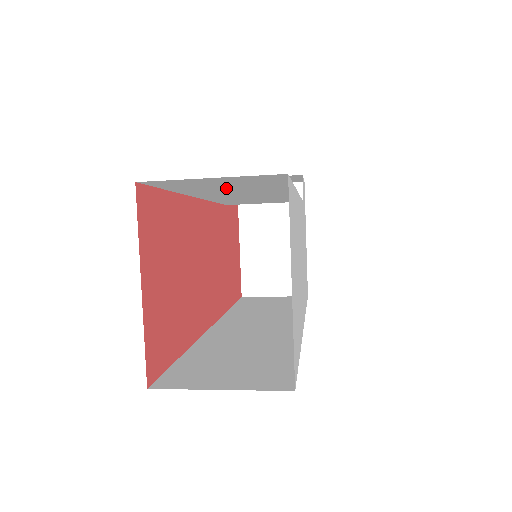
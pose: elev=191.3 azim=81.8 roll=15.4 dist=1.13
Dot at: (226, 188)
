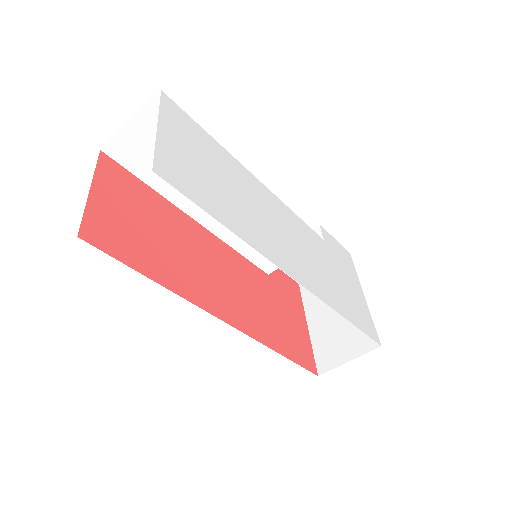
Dot at: occluded
